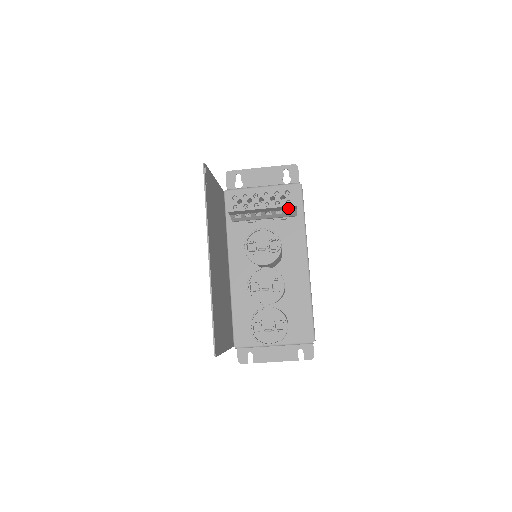
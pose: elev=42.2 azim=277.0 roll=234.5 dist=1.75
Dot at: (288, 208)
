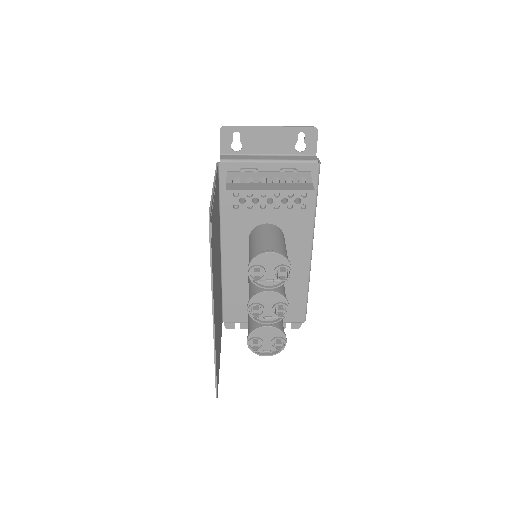
Dot at: occluded
